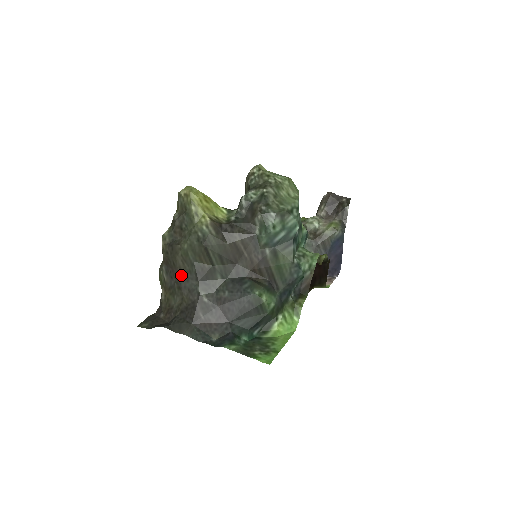
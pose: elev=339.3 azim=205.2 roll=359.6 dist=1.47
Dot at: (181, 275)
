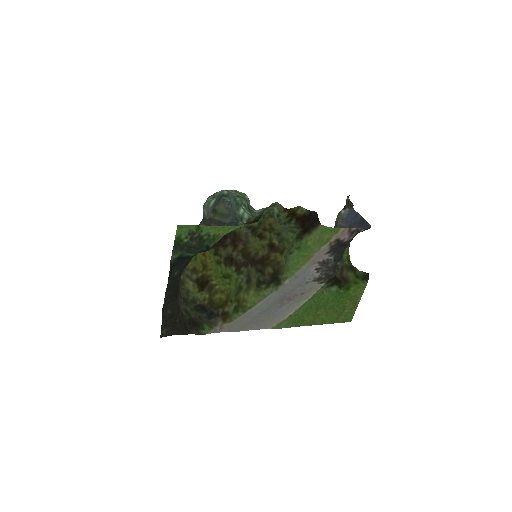
Dot at: occluded
